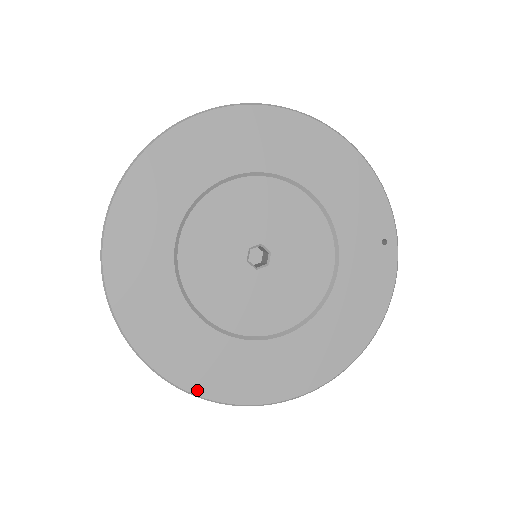
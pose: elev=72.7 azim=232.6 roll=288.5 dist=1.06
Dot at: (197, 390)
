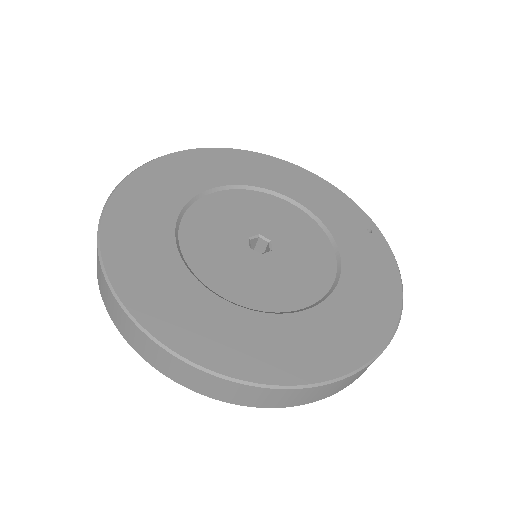
Dot at: (231, 371)
